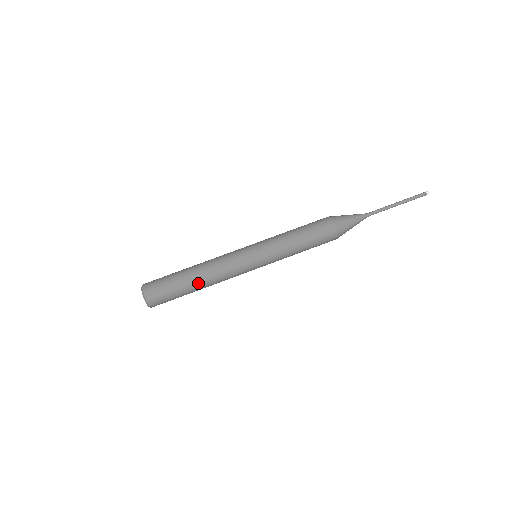
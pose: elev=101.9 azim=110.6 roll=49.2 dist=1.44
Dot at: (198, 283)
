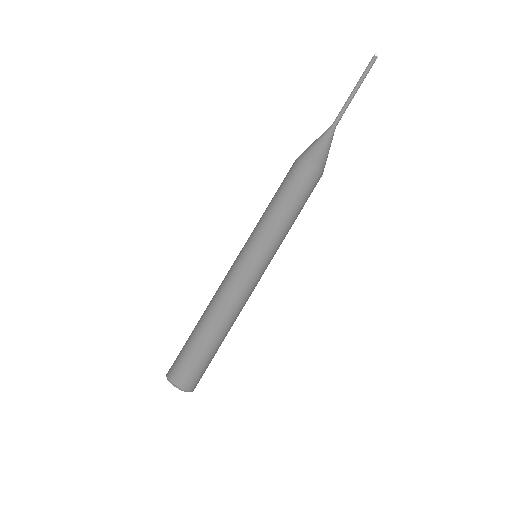
Dot at: (216, 328)
